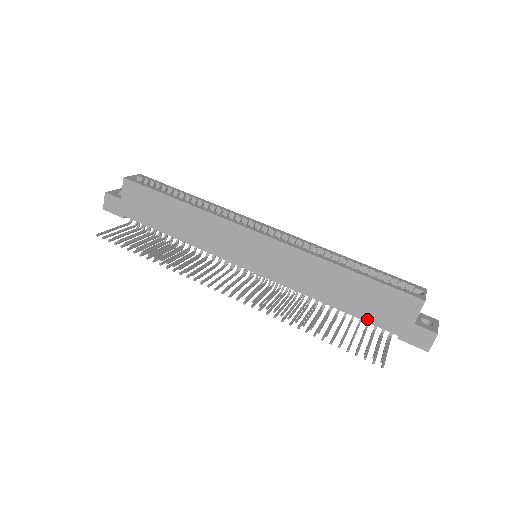
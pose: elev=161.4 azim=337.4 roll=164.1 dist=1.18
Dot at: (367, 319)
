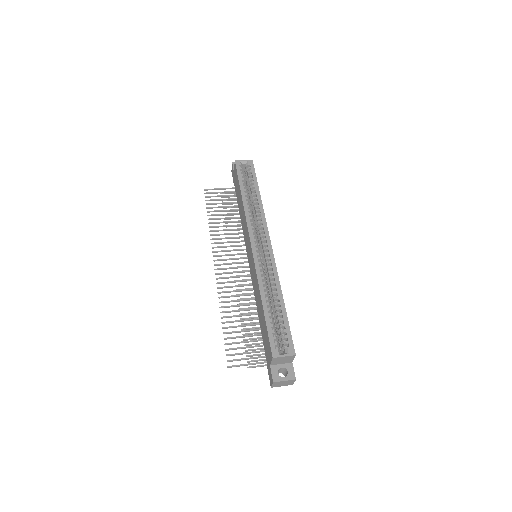
Dot at: (263, 340)
